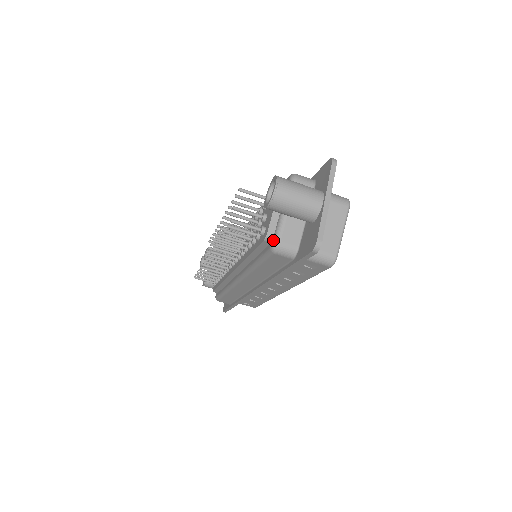
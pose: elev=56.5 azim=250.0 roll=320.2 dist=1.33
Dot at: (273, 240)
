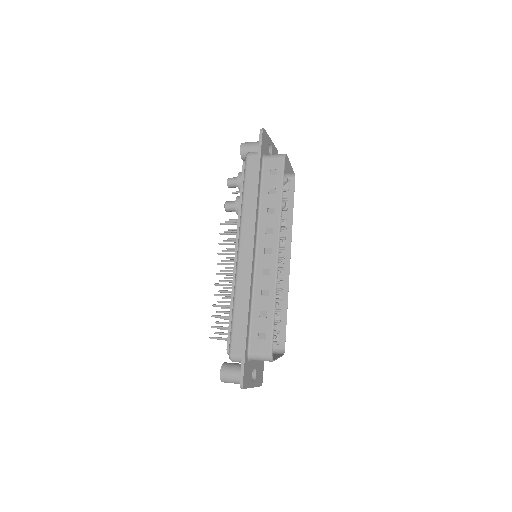
Dot at: occluded
